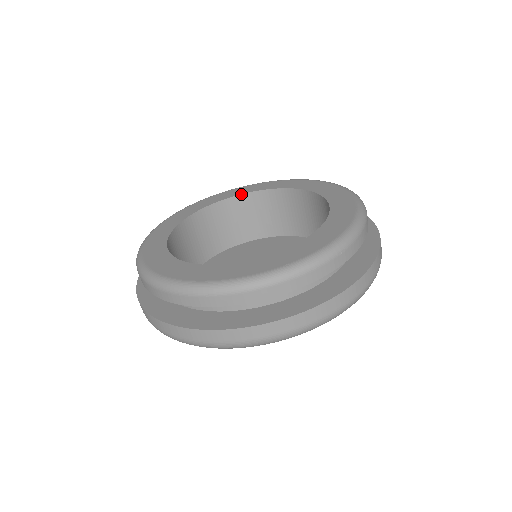
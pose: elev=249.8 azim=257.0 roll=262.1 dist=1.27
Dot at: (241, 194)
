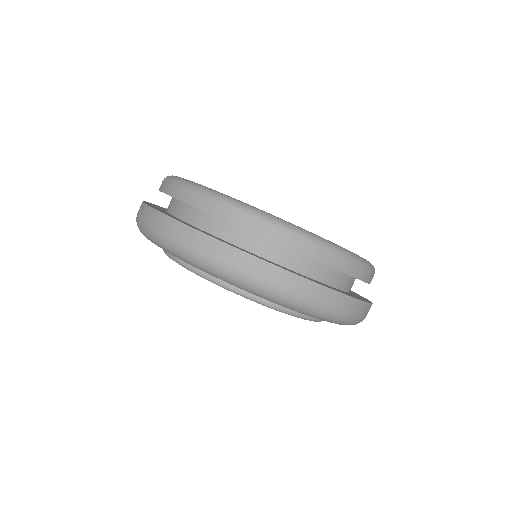
Dot at: occluded
